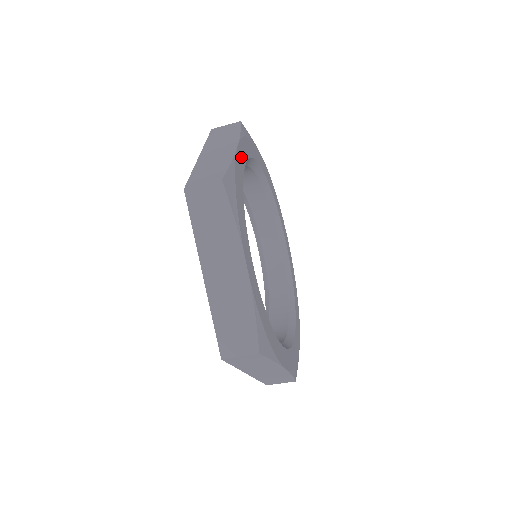
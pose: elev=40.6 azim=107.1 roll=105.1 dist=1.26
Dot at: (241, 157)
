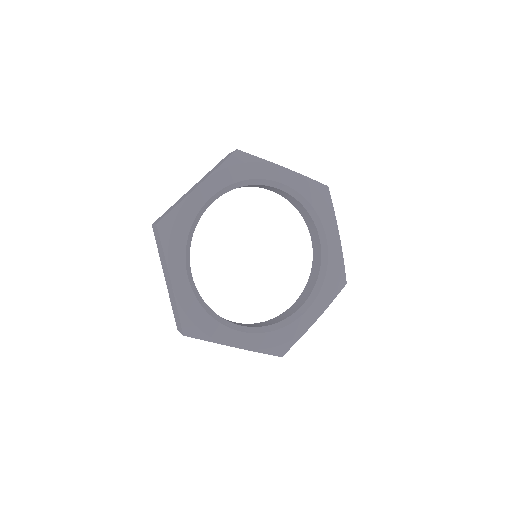
Dot at: (180, 280)
